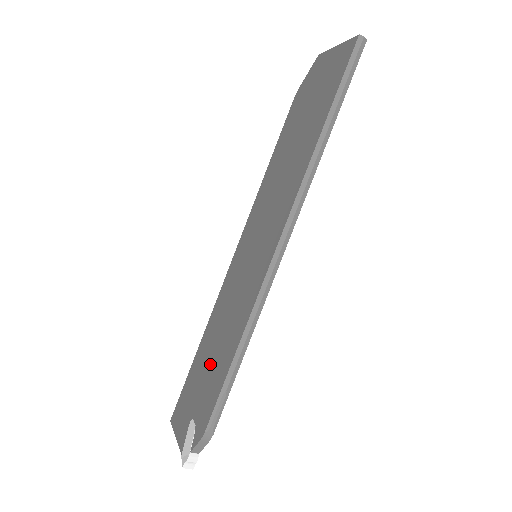
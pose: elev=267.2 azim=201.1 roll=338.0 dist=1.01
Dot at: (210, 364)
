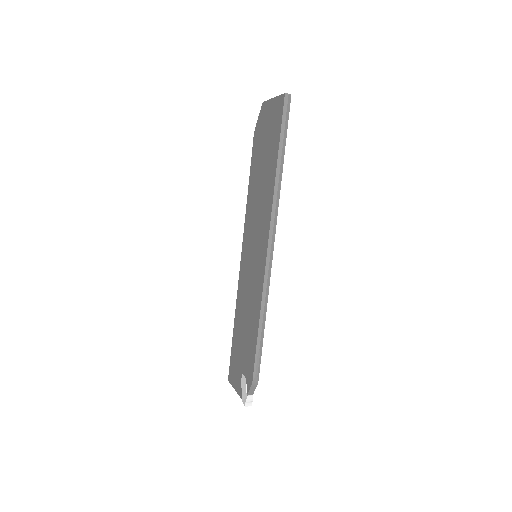
Dot at: (244, 336)
